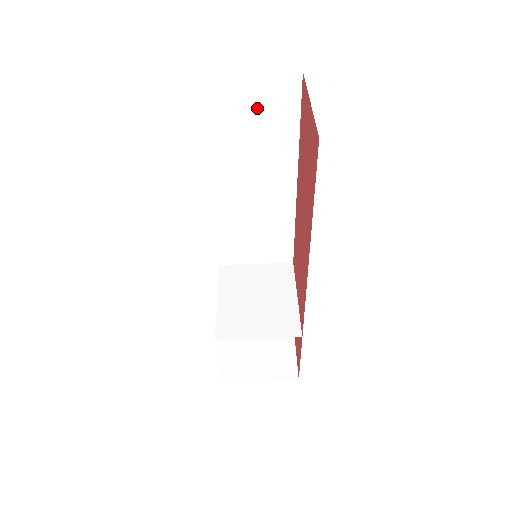
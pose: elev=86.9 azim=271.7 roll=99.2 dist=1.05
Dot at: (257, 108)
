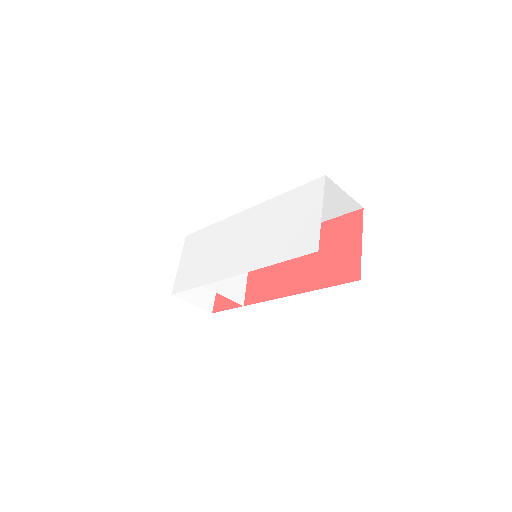
Dot at: (329, 201)
